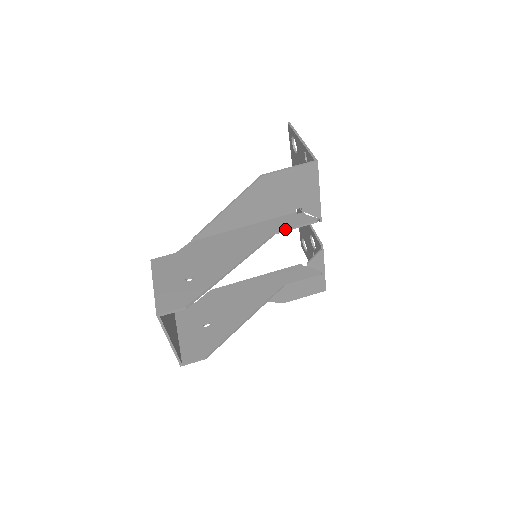
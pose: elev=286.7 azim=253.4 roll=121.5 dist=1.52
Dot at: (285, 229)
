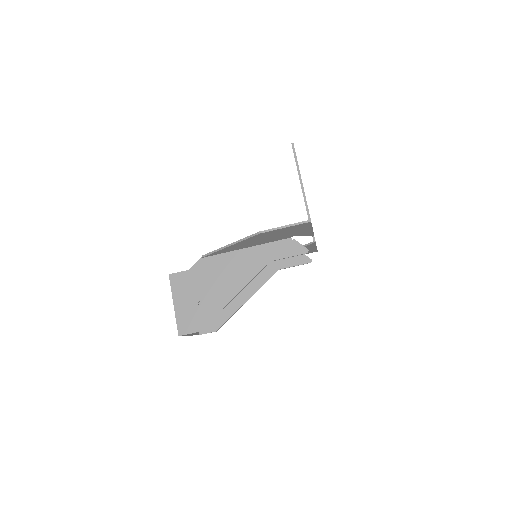
Dot at: (279, 259)
